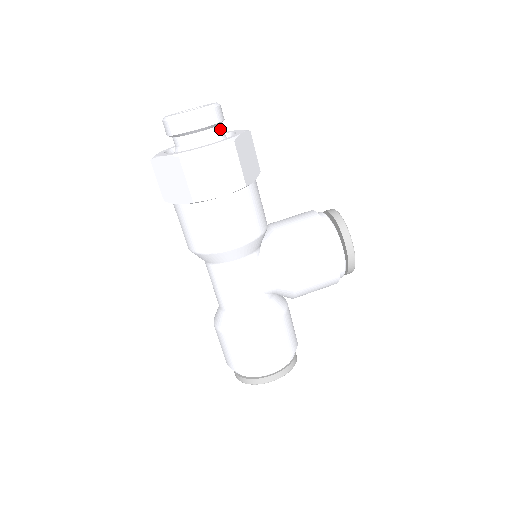
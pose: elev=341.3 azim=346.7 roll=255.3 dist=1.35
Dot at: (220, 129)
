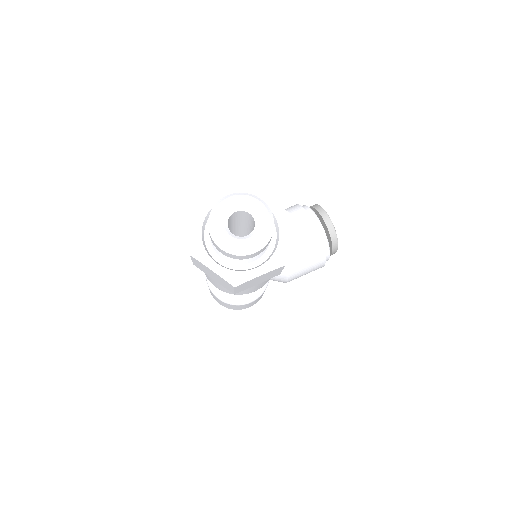
Dot at: occluded
